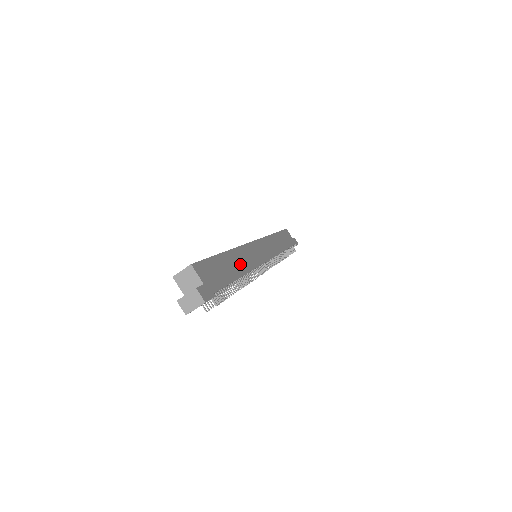
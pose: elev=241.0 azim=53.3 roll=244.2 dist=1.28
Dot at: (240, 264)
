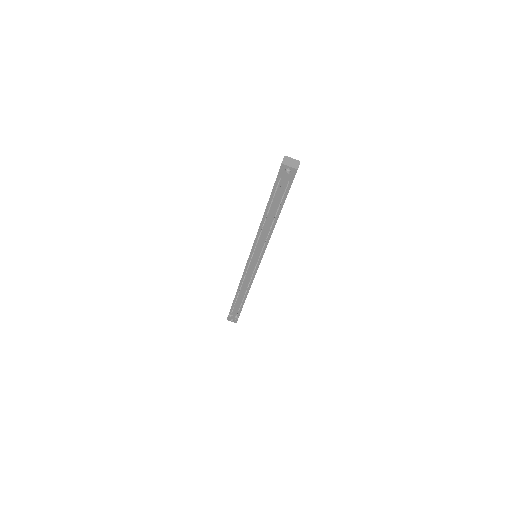
Dot at: occluded
